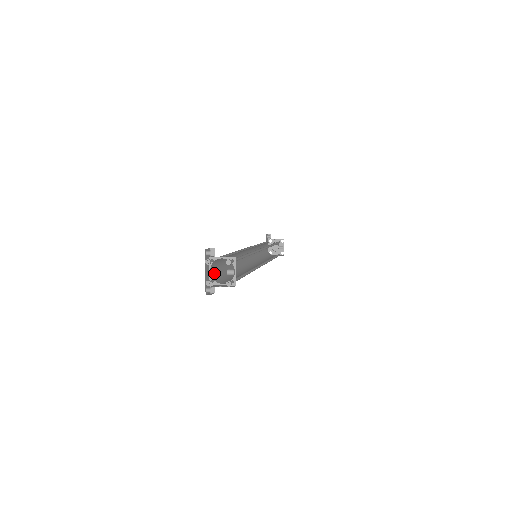
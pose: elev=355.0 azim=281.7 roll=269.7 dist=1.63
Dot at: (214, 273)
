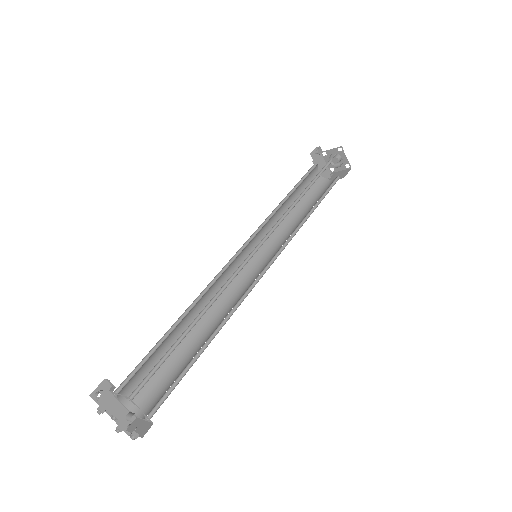
Dot at: occluded
